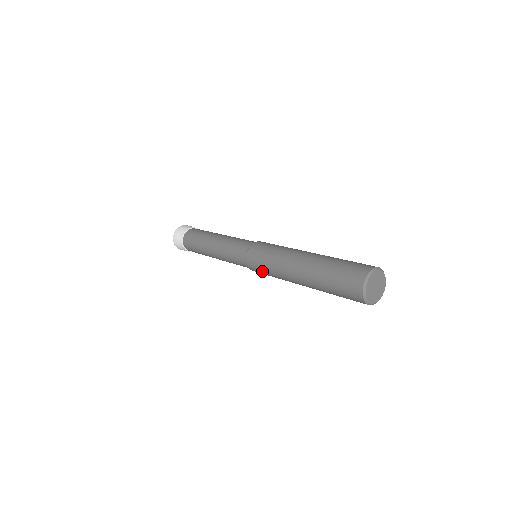
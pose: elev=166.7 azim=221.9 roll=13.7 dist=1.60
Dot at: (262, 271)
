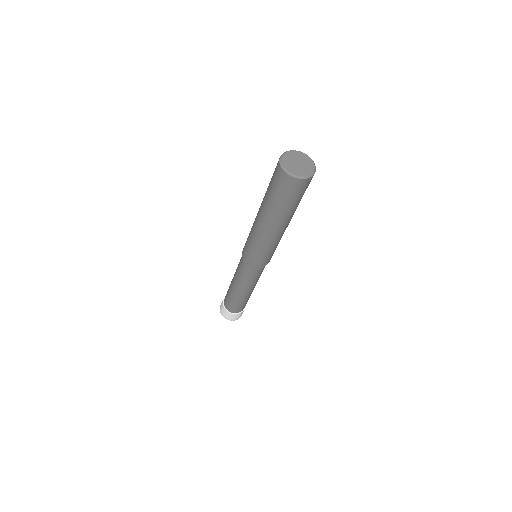
Dot at: (253, 254)
